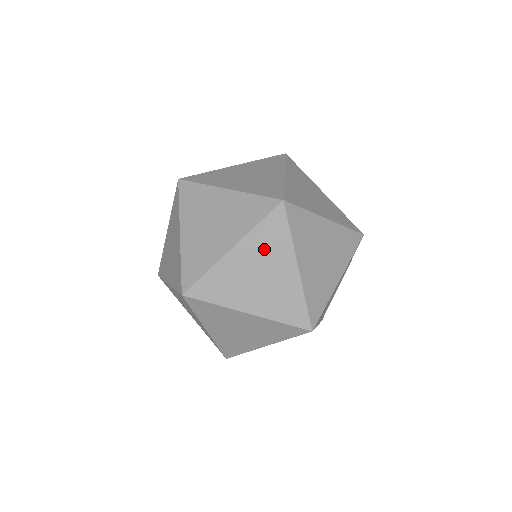
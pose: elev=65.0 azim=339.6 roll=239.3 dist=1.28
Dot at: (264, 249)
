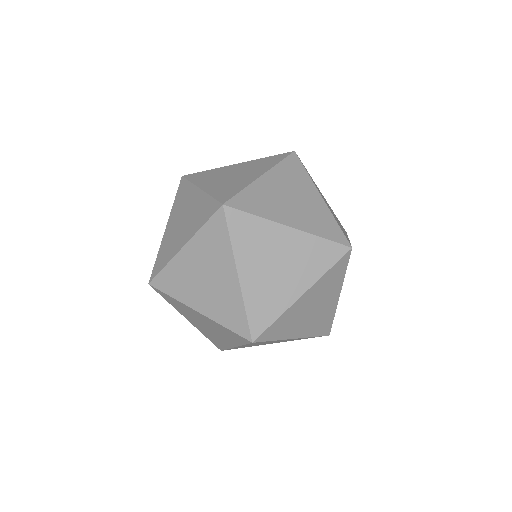
Dot at: (324, 289)
